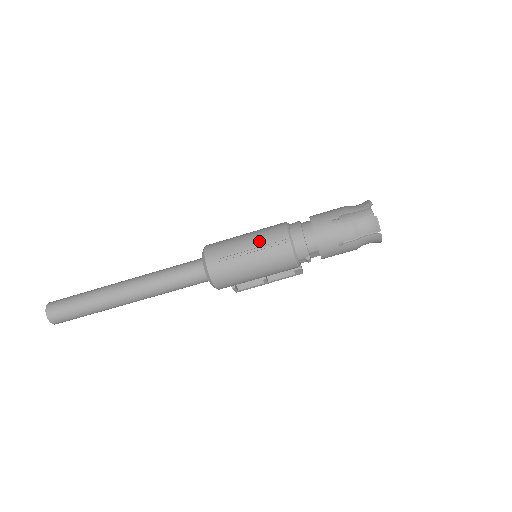
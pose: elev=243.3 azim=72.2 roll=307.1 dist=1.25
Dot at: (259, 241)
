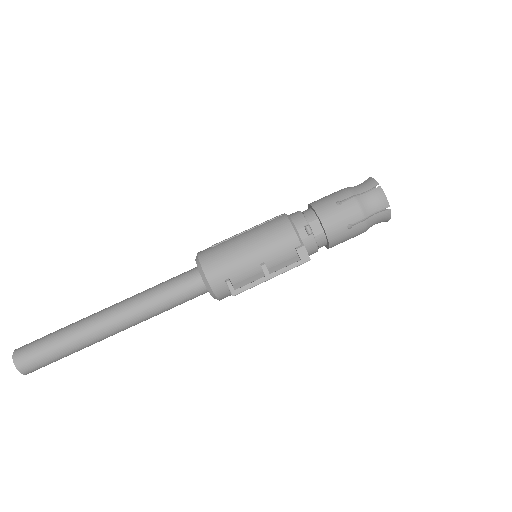
Dot at: occluded
